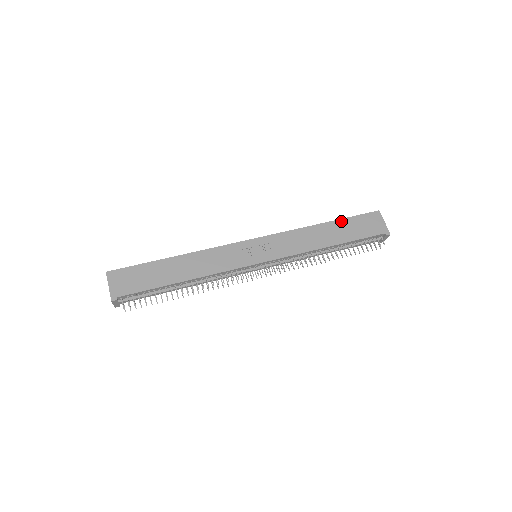
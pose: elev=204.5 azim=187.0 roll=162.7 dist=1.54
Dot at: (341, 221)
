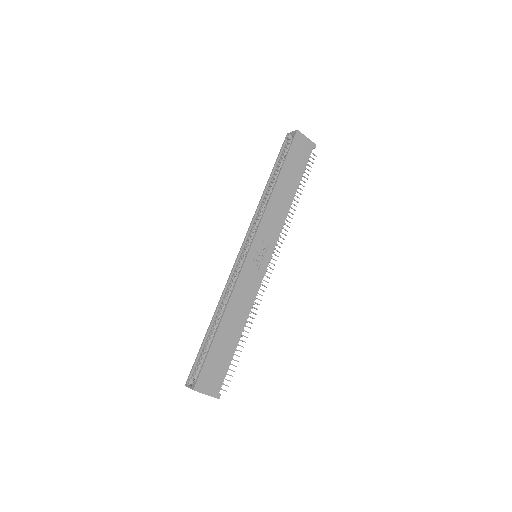
Dot at: (284, 167)
